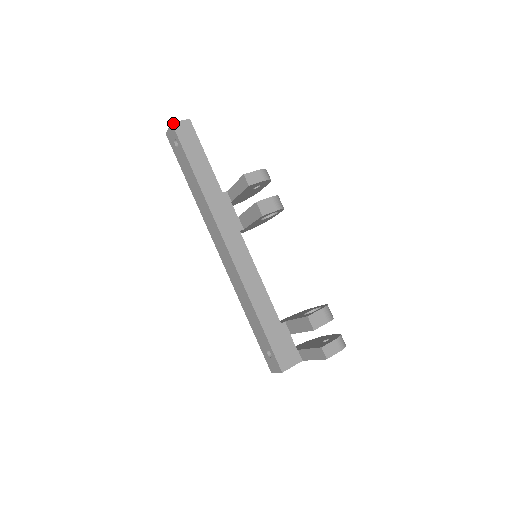
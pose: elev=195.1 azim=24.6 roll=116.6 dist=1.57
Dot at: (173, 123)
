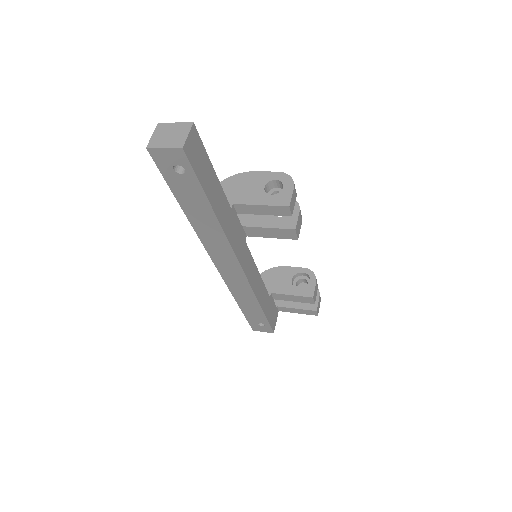
Dot at: (184, 147)
